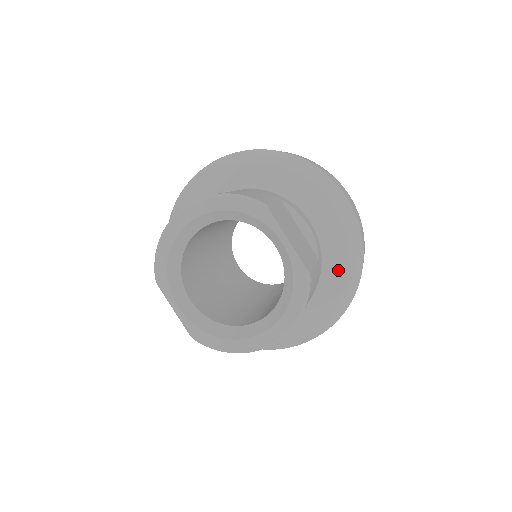
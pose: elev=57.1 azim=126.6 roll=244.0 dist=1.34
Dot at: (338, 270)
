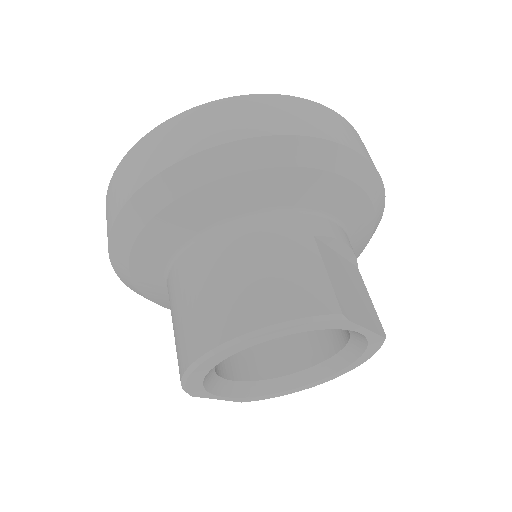
Dot at: (362, 244)
